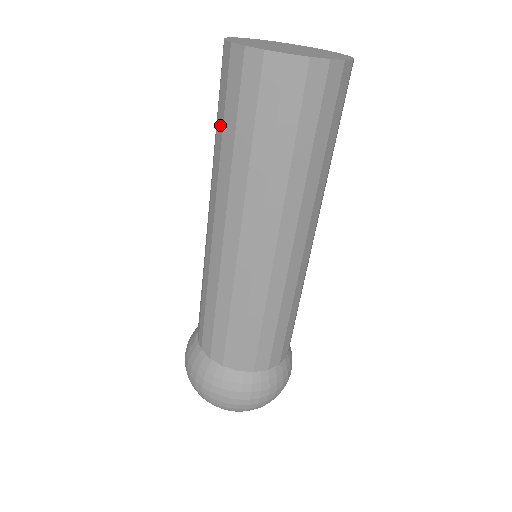
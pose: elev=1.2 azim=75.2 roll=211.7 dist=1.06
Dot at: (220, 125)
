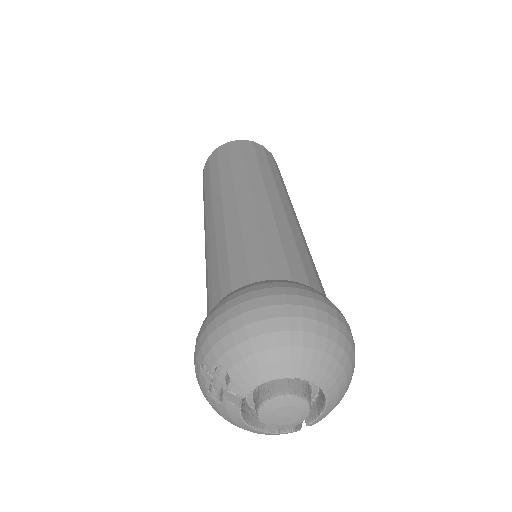
Dot at: (215, 171)
